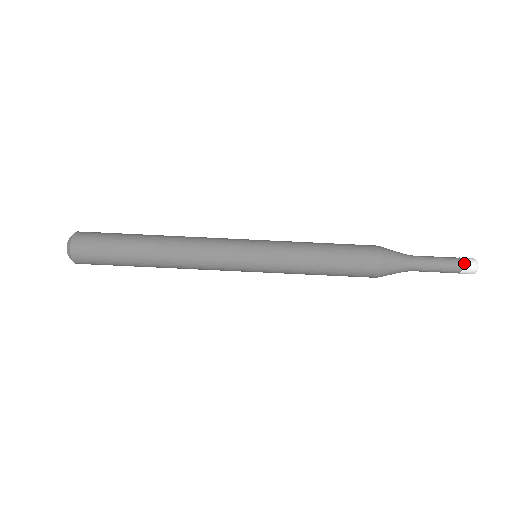
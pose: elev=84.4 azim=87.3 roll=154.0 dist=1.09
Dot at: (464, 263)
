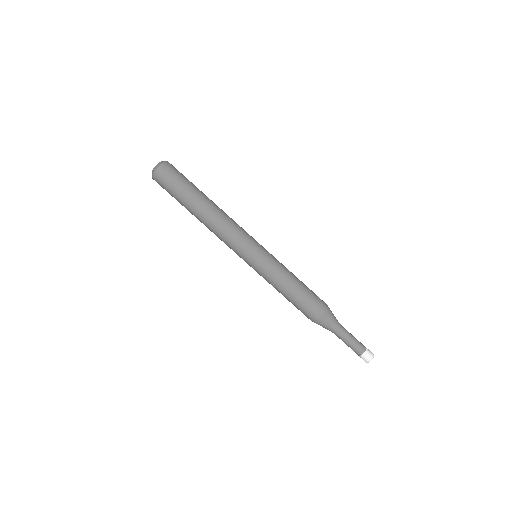
Dot at: occluded
